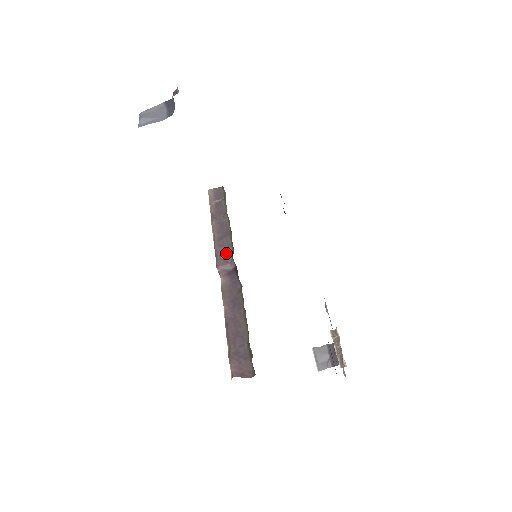
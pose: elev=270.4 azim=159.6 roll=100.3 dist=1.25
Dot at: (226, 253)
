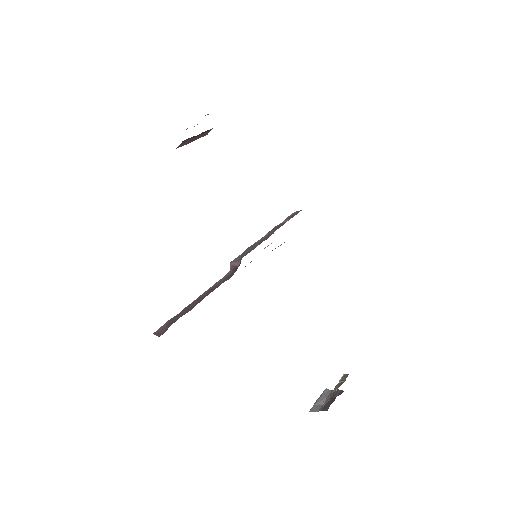
Dot at: (245, 253)
